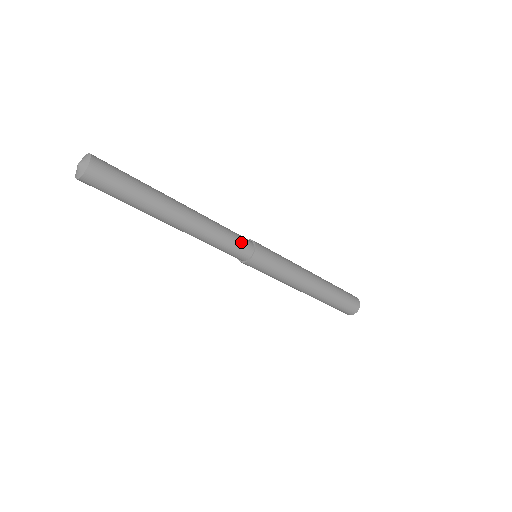
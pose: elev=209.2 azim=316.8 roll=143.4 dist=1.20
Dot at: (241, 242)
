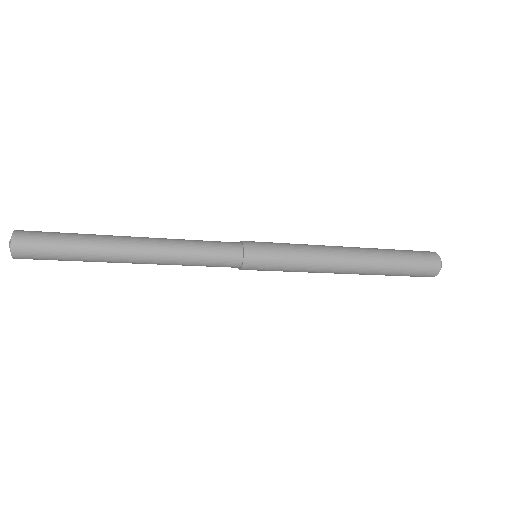
Dot at: (221, 259)
